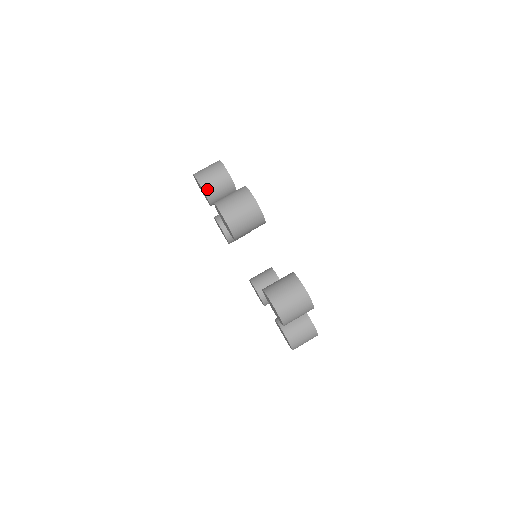
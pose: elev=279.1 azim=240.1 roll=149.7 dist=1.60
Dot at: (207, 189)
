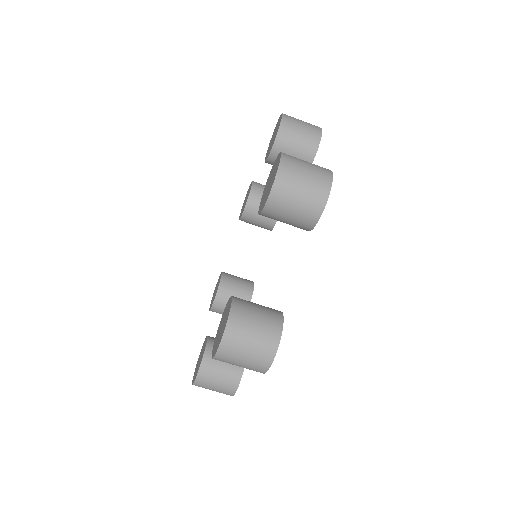
Dot at: (281, 140)
